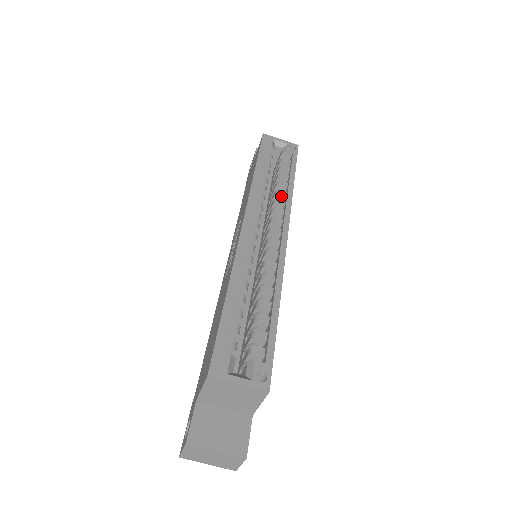
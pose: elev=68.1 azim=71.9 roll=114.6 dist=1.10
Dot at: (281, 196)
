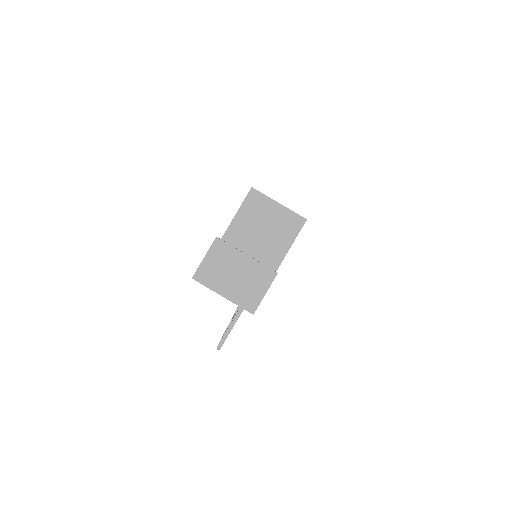
Dot at: occluded
